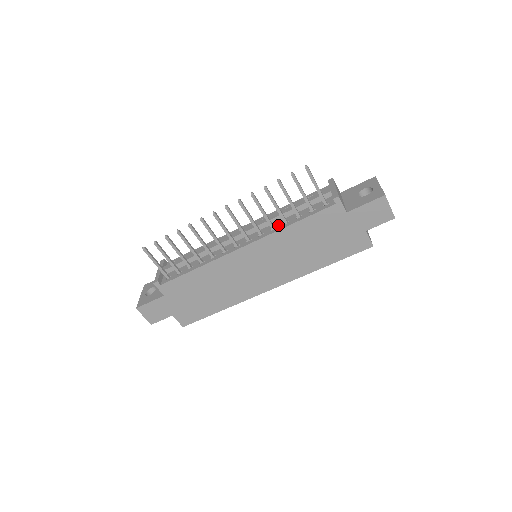
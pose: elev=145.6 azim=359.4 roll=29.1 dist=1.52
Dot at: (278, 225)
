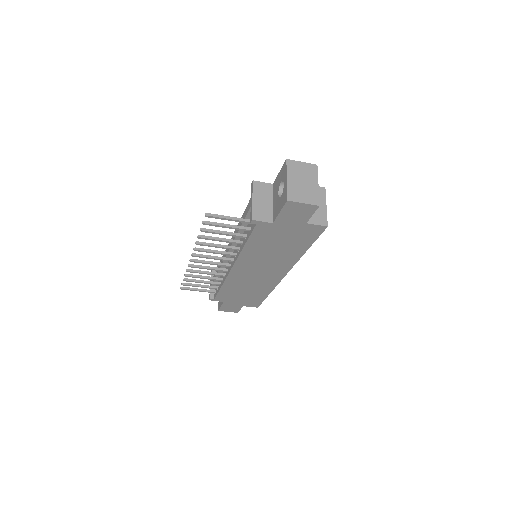
Dot at: (240, 244)
